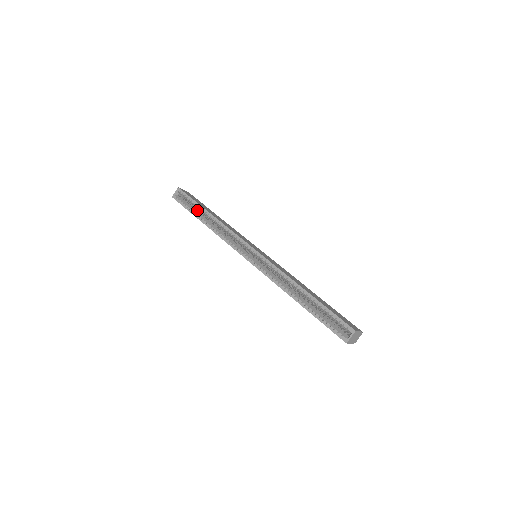
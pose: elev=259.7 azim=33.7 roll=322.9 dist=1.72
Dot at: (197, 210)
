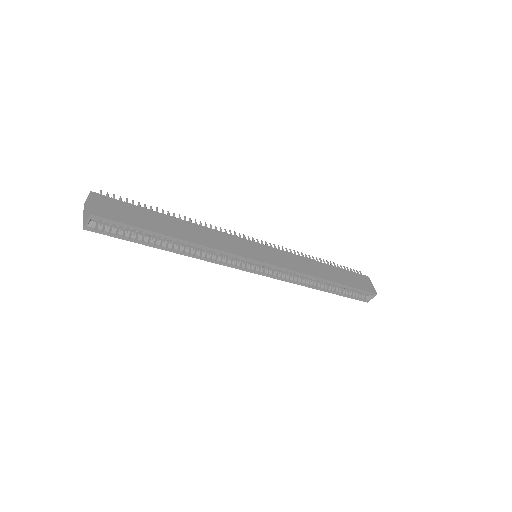
Dot at: occluded
